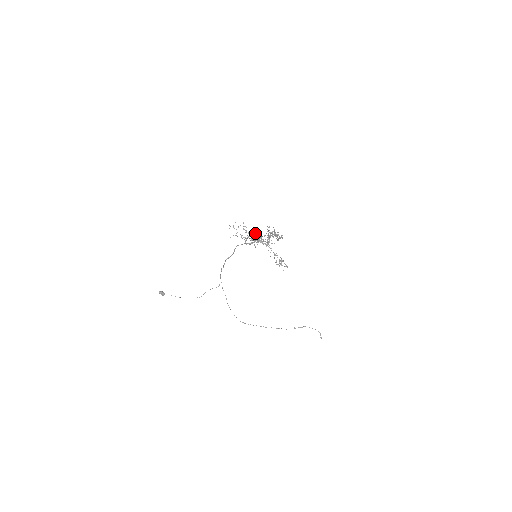
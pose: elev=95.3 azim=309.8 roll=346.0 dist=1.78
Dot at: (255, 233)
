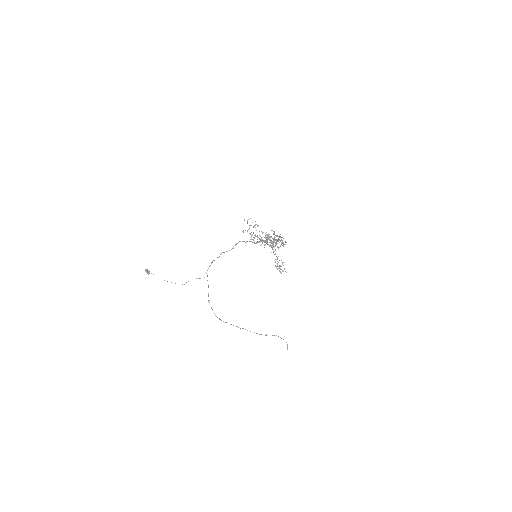
Dot at: occluded
